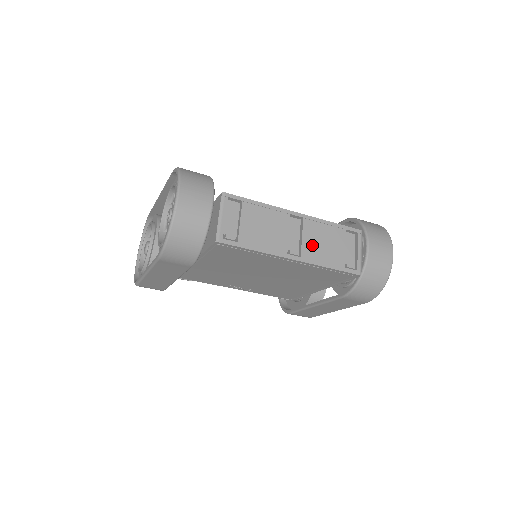
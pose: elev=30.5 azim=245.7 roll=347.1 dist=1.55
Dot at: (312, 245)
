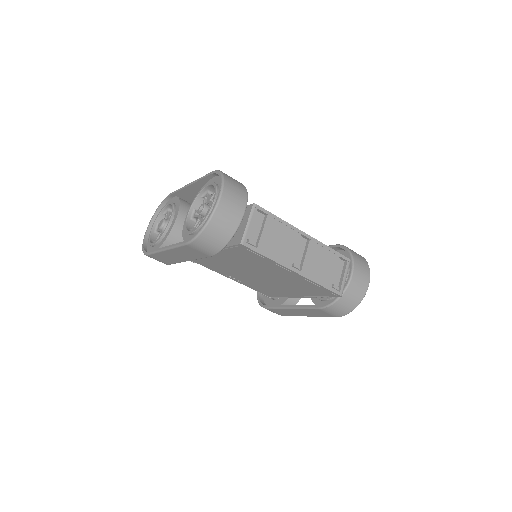
Dot at: (311, 263)
